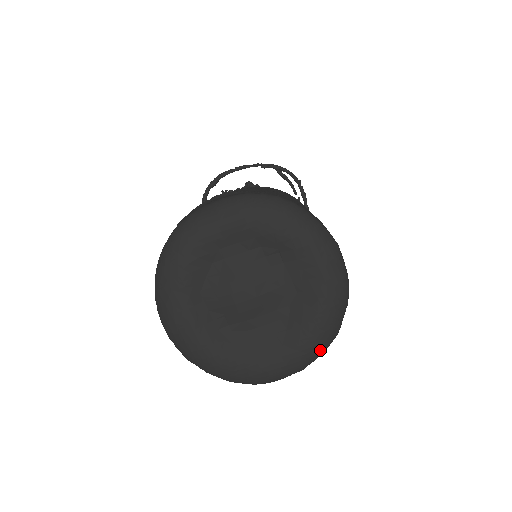
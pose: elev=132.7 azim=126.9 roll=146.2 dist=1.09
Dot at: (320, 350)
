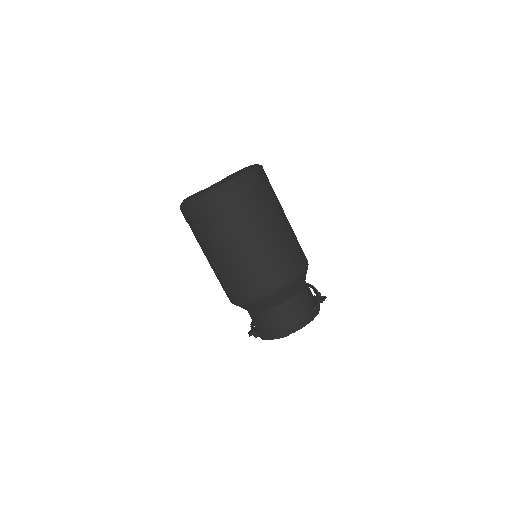
Dot at: (246, 171)
